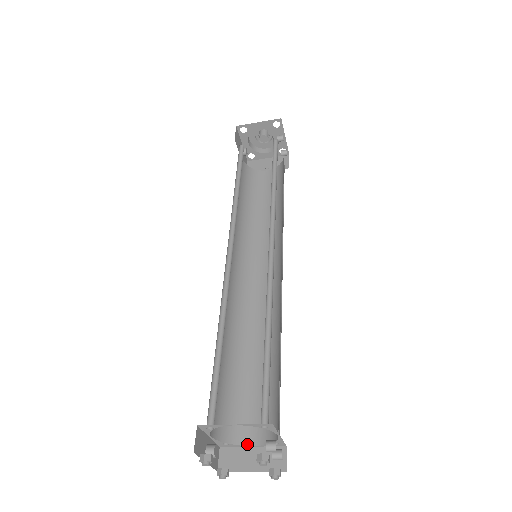
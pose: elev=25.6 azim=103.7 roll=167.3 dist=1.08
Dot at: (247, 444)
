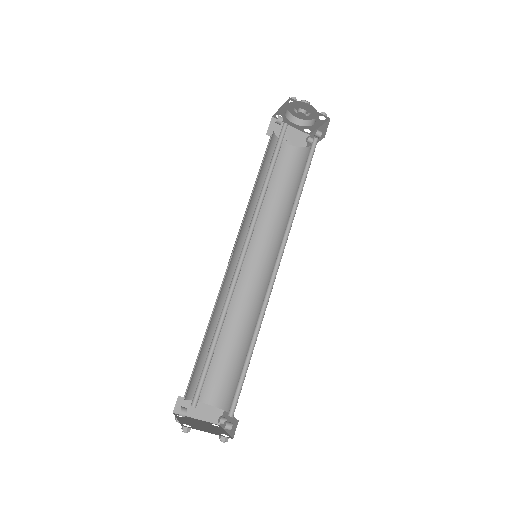
Dot at: (199, 401)
